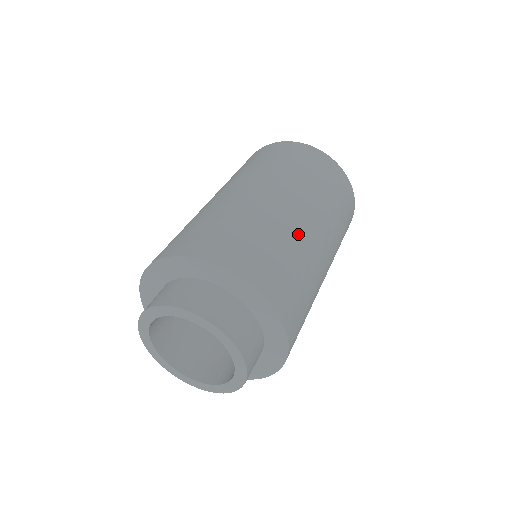
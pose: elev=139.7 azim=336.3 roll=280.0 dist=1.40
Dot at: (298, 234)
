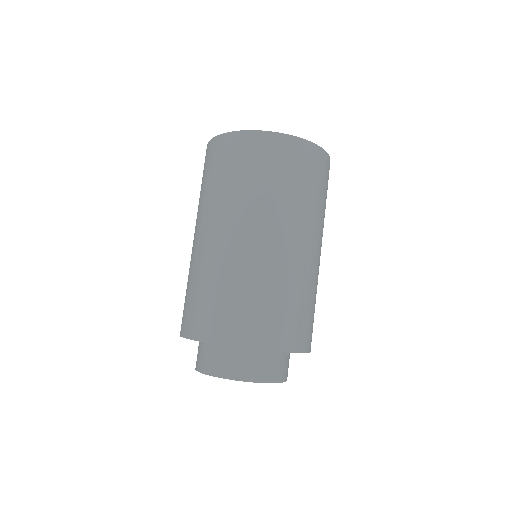
Dot at: (315, 274)
